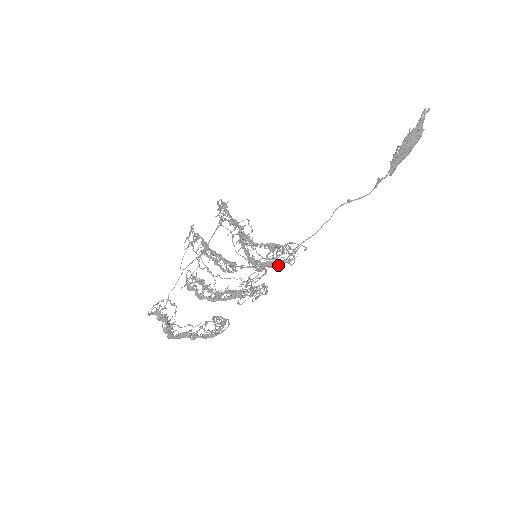
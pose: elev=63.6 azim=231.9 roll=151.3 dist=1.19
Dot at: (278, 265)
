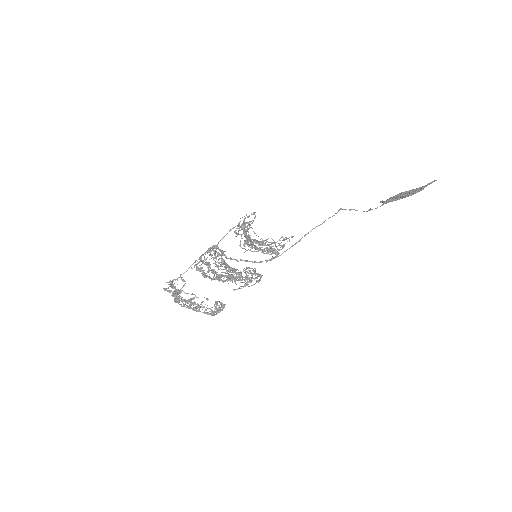
Dot at: (267, 245)
